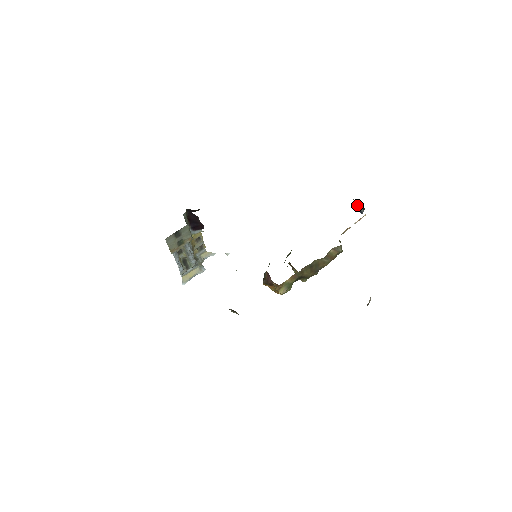
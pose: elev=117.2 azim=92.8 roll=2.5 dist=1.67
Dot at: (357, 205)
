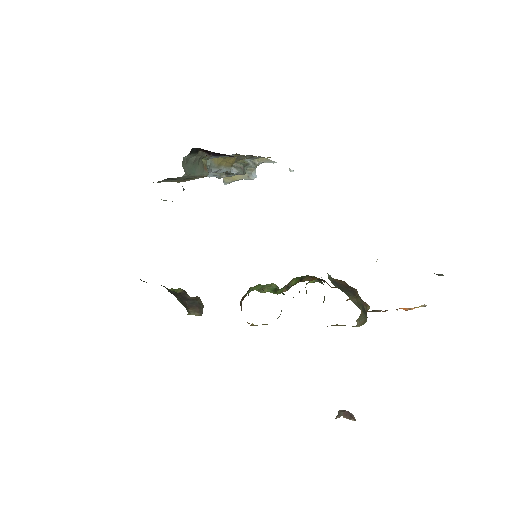
Dot at: occluded
